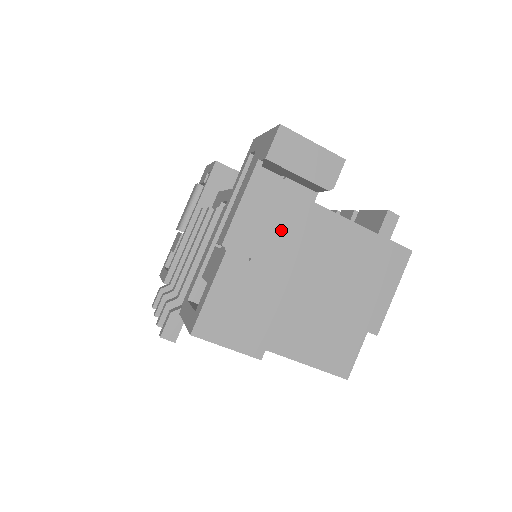
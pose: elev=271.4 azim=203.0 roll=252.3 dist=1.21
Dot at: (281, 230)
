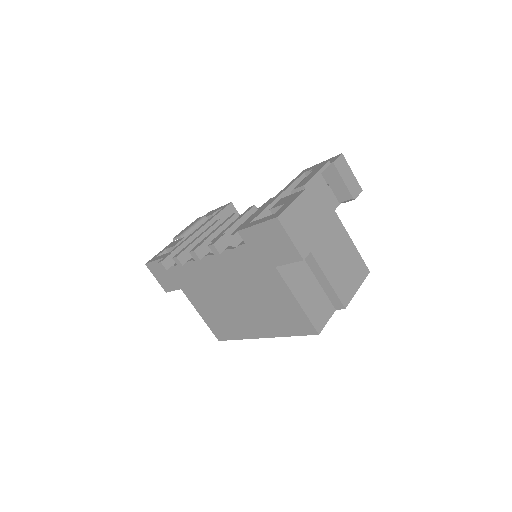
Dot at: (320, 209)
